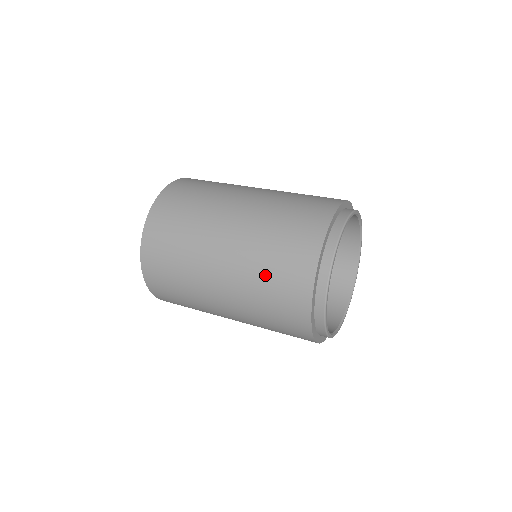
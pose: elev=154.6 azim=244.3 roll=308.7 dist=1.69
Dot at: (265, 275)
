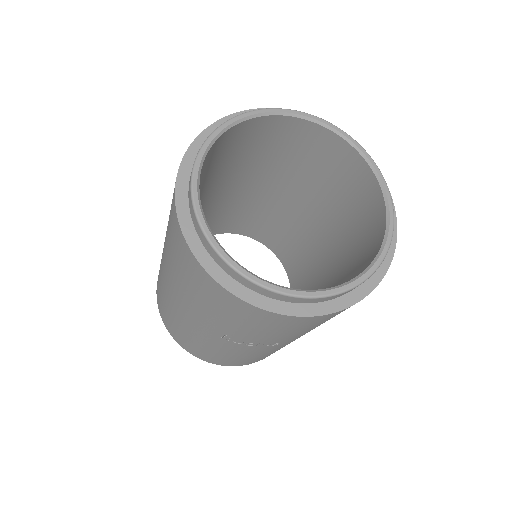
Dot at: occluded
